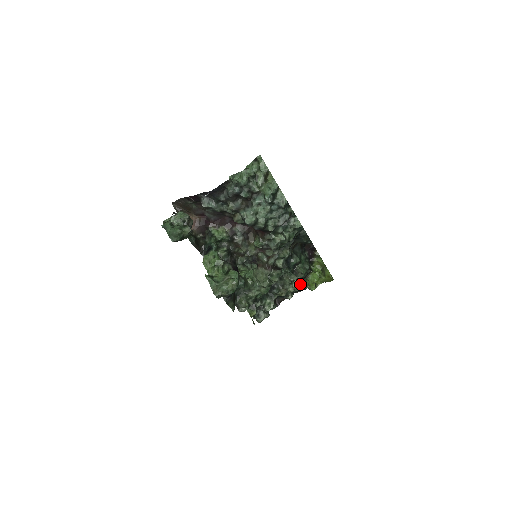
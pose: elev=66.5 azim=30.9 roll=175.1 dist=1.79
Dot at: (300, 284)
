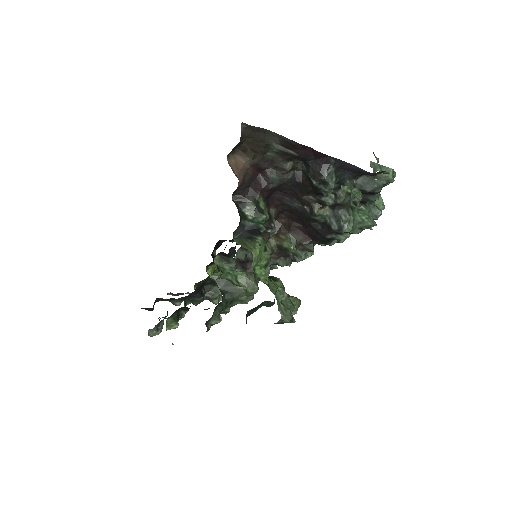
Dot at: occluded
